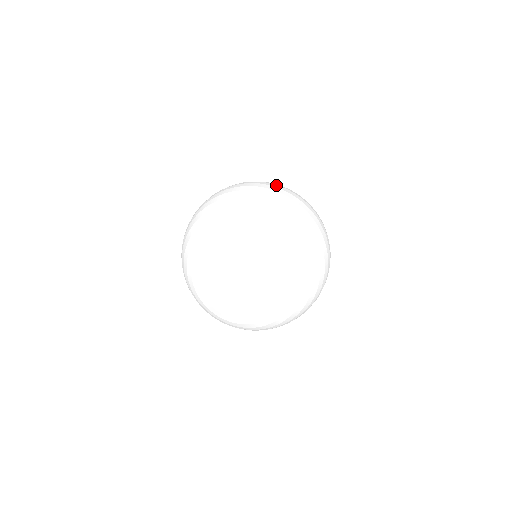
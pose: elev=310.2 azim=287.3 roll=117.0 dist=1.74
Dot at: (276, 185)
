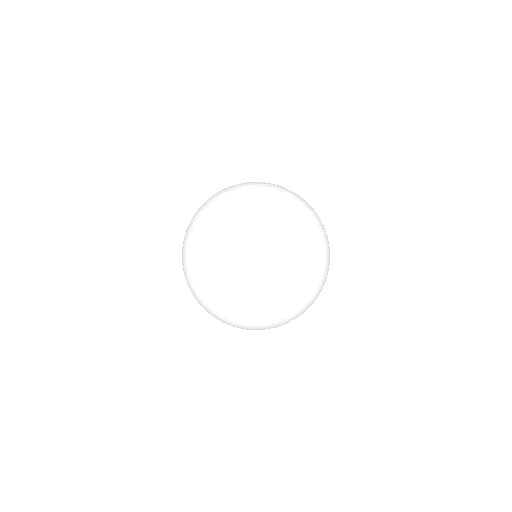
Dot at: (268, 207)
